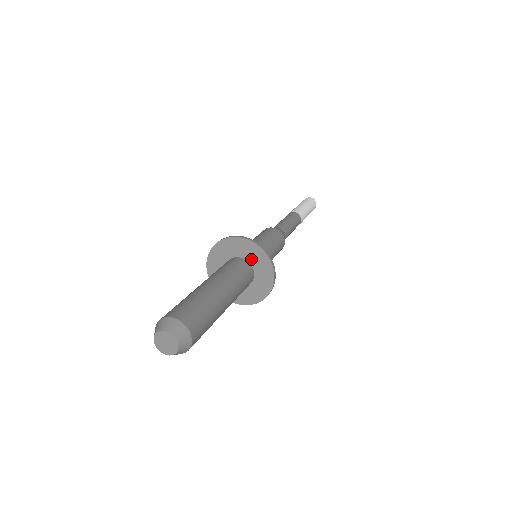
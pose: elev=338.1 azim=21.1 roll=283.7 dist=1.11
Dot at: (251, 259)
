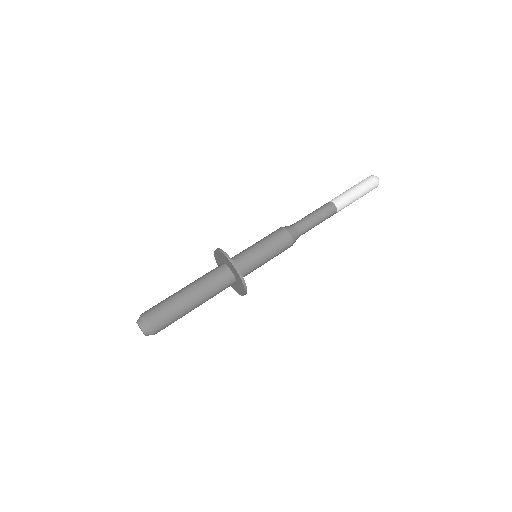
Dot at: (235, 275)
